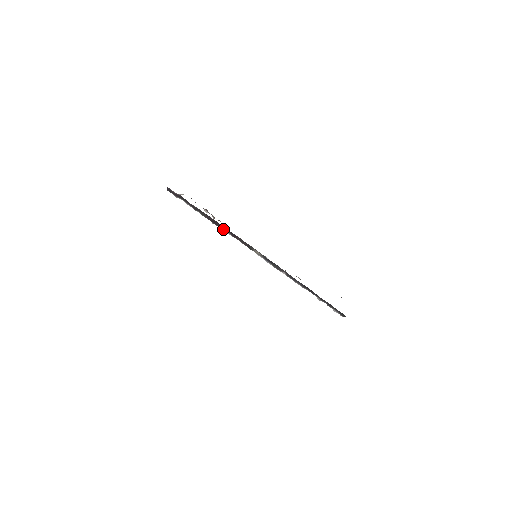
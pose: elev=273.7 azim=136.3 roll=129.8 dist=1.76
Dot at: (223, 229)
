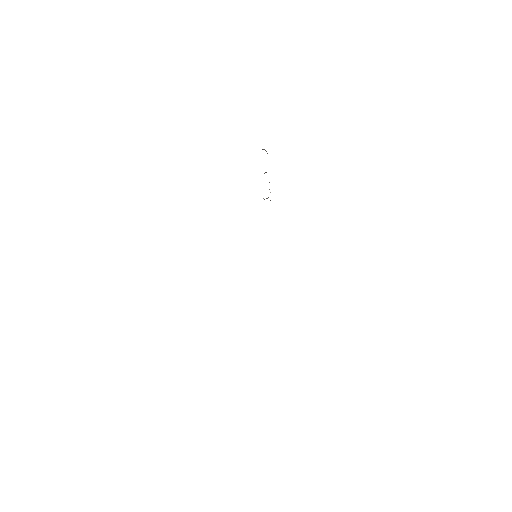
Dot at: occluded
